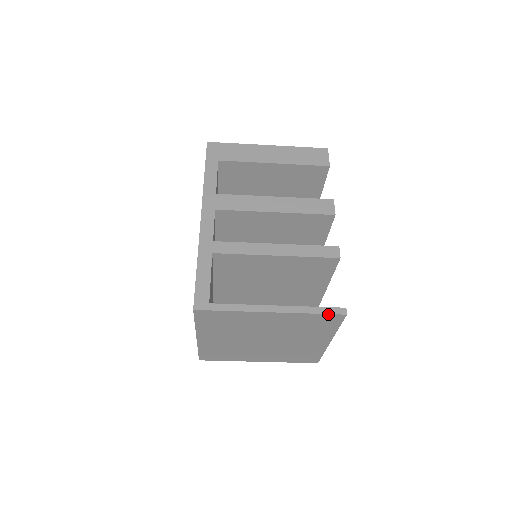
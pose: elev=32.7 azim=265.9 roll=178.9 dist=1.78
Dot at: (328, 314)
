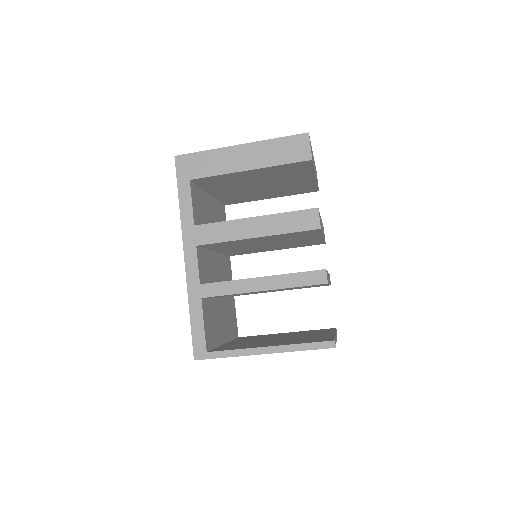
Dot at: (317, 349)
